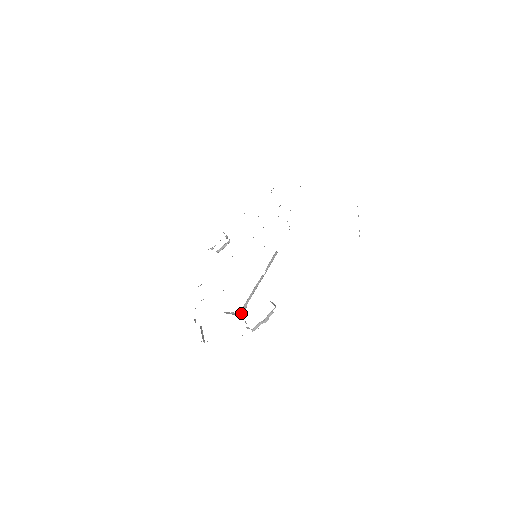
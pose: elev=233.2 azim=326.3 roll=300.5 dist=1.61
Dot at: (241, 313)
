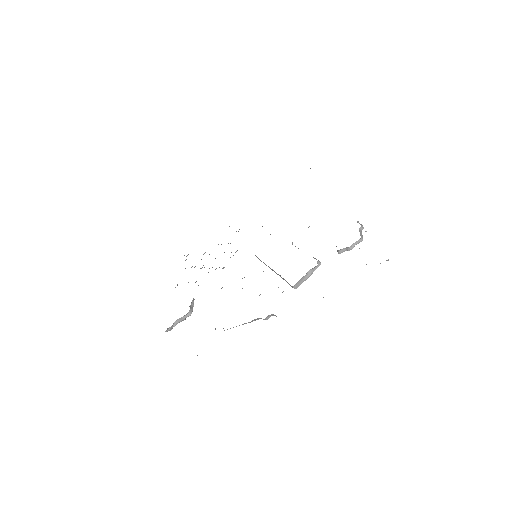
Dot at: (319, 262)
